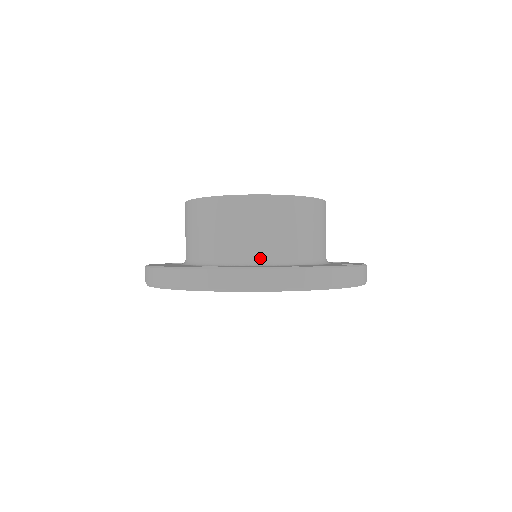
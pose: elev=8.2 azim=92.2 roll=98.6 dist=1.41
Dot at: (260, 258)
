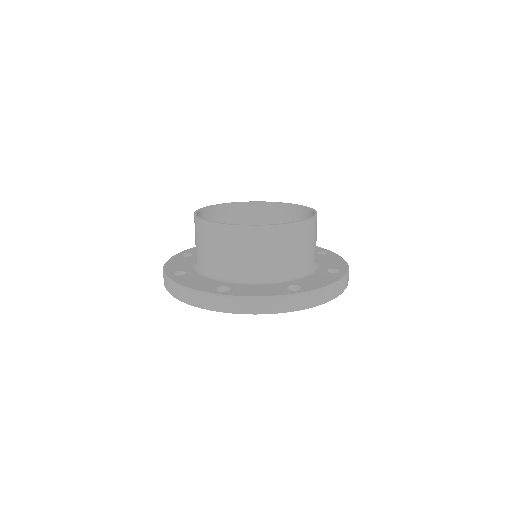
Dot at: (264, 277)
